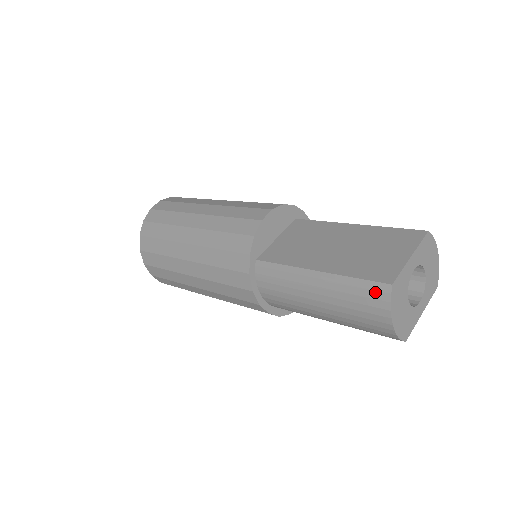
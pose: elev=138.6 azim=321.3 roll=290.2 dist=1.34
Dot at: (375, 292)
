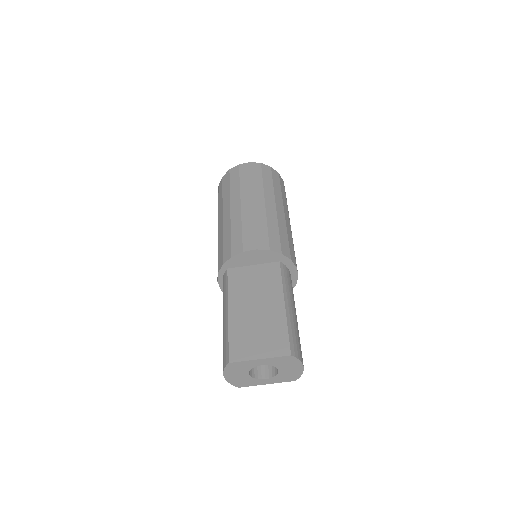
Dot at: (226, 356)
